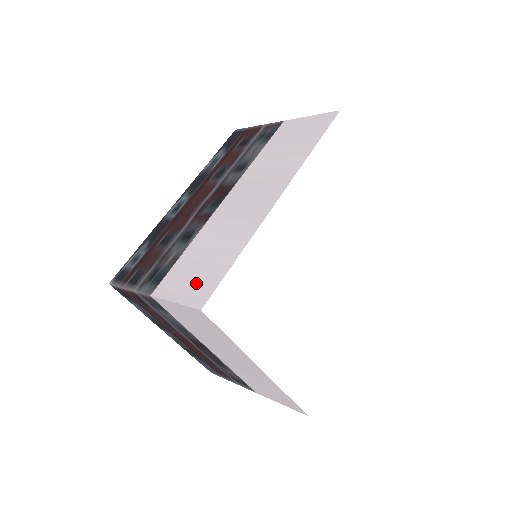
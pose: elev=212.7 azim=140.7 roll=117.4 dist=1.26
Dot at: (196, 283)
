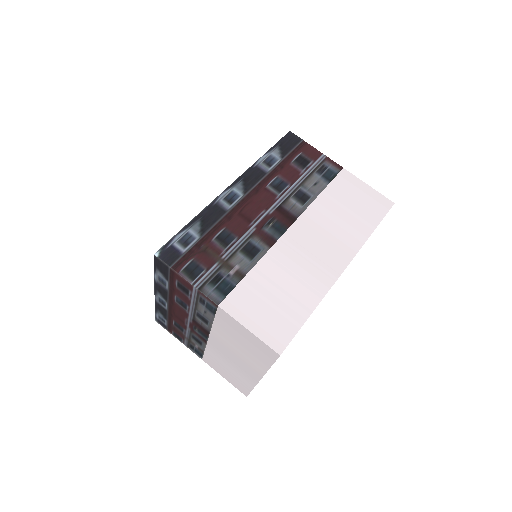
Dot at: (271, 321)
